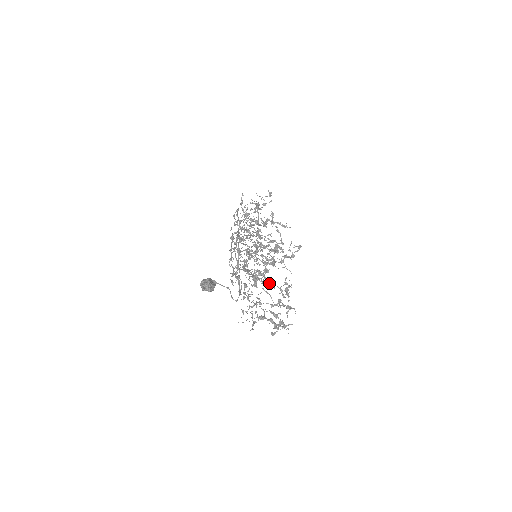
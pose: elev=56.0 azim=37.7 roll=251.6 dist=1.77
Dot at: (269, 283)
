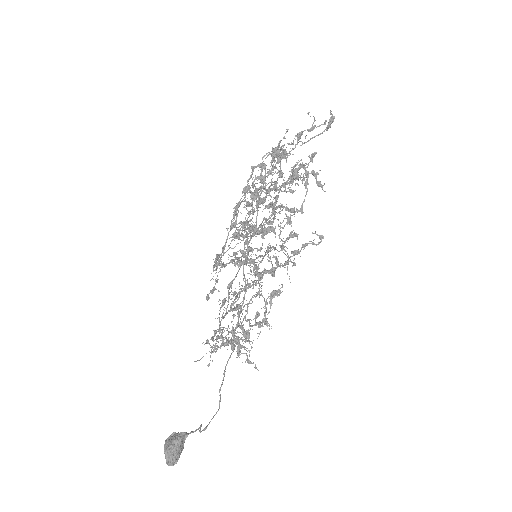
Dot at: occluded
